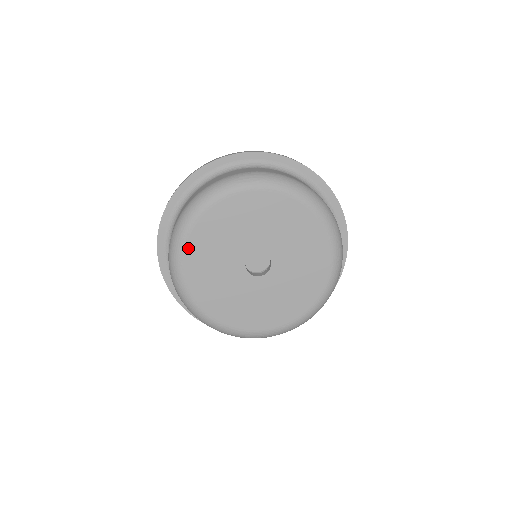
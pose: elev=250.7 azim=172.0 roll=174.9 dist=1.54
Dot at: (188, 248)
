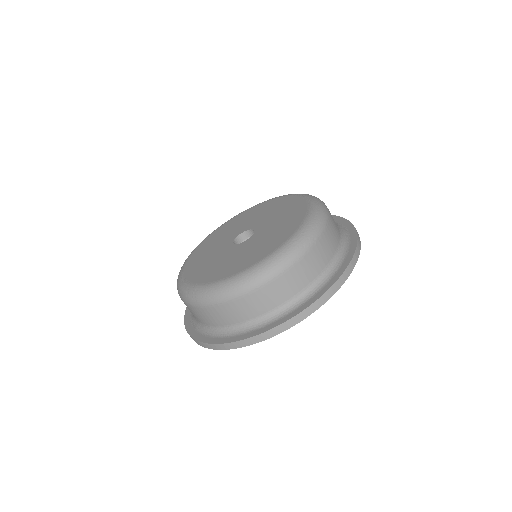
Dot at: (225, 224)
